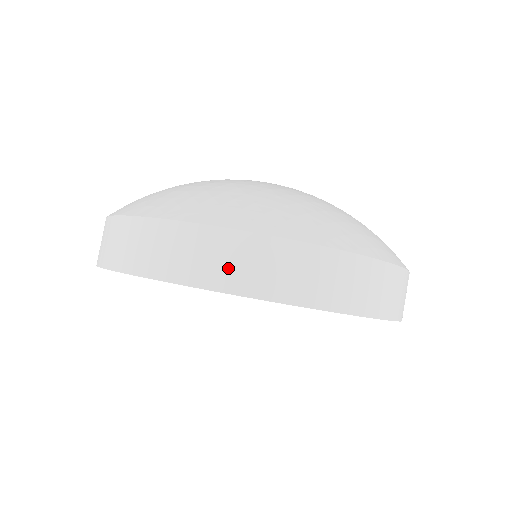
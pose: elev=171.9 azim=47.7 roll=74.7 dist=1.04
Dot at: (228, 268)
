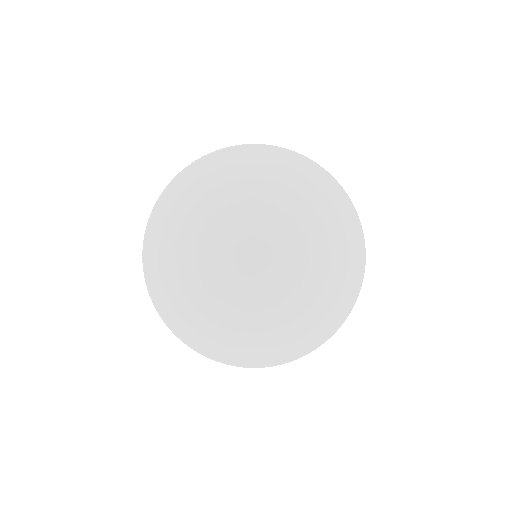
Dot at: occluded
